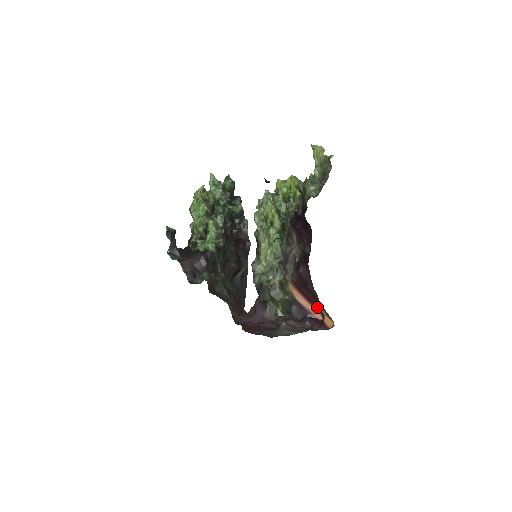
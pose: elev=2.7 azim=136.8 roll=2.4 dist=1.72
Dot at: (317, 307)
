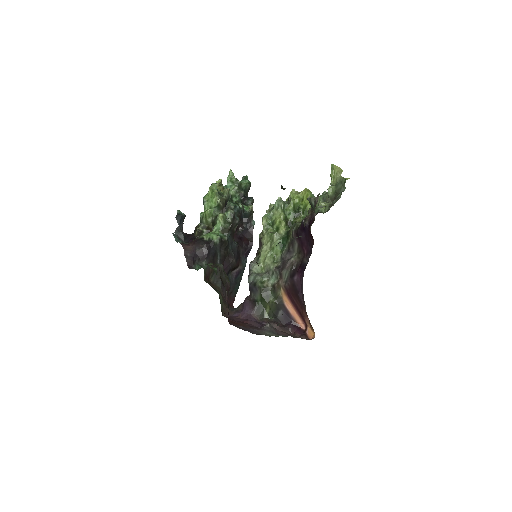
Dot at: (302, 317)
